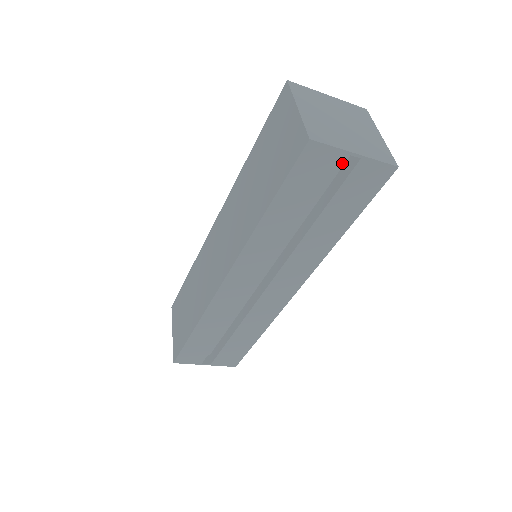
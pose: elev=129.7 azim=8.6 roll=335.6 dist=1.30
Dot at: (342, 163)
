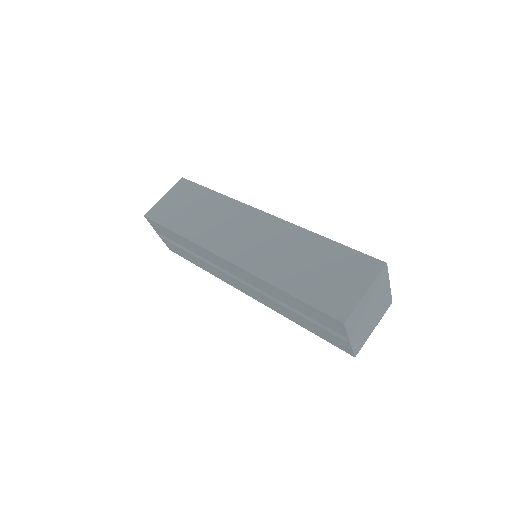
Dot at: occluded
